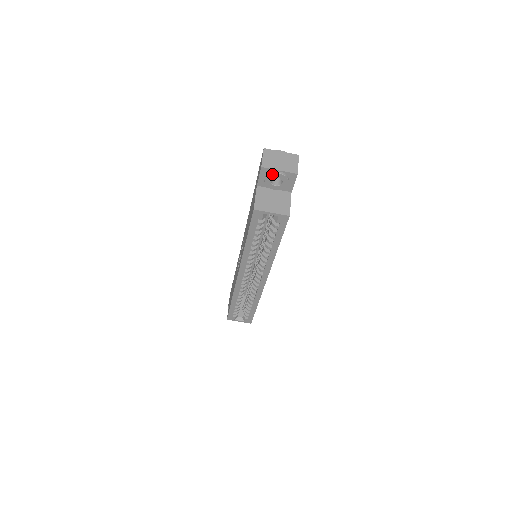
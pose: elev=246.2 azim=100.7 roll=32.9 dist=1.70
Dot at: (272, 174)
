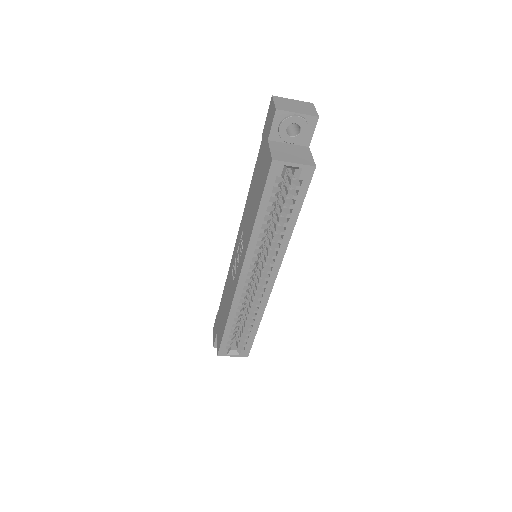
Dot at: (289, 118)
